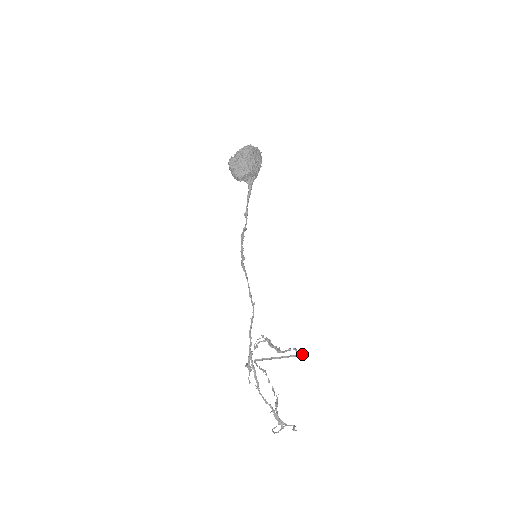
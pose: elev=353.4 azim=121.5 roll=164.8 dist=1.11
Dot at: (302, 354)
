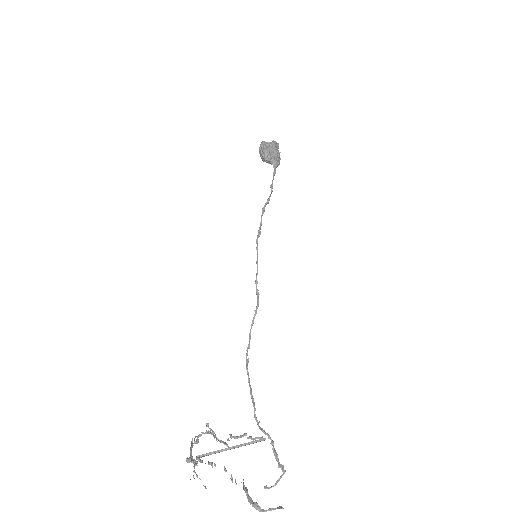
Dot at: (260, 440)
